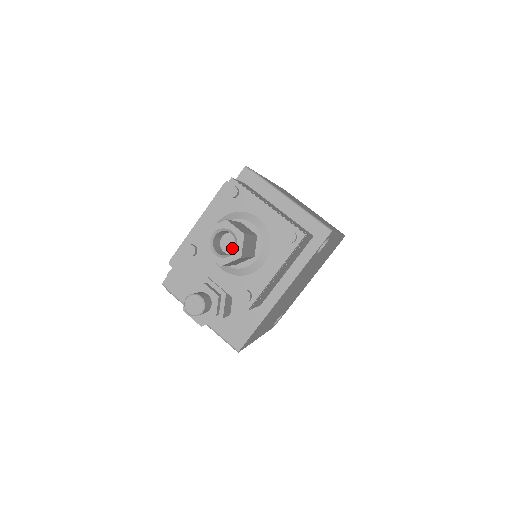
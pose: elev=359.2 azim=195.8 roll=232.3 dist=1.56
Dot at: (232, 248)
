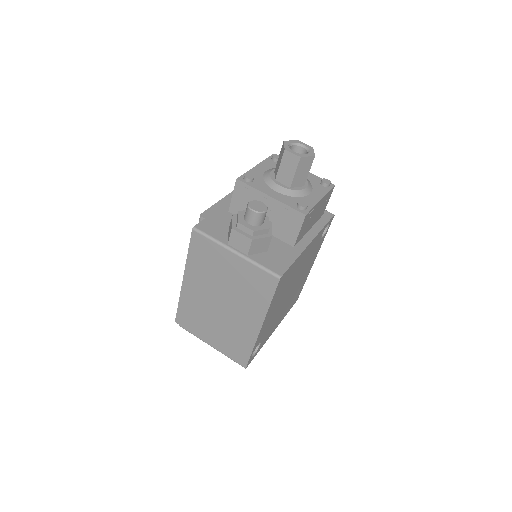
Dot at: occluded
